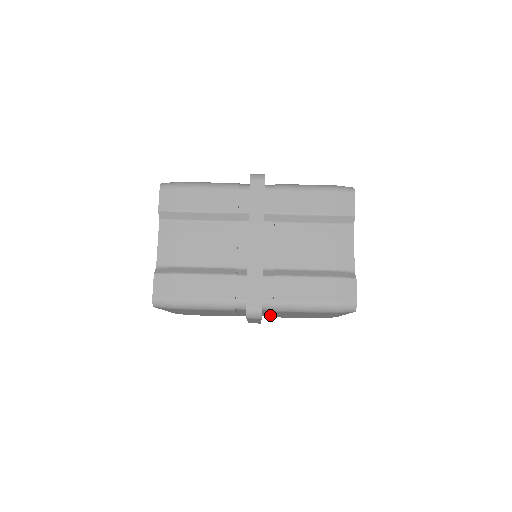
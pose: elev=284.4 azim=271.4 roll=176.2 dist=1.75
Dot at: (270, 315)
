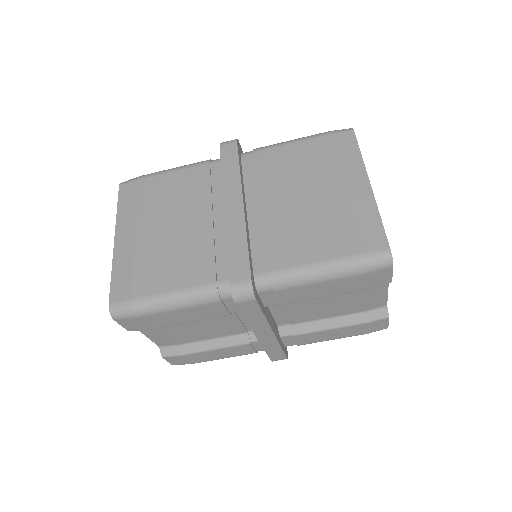
Dot at: occluded
